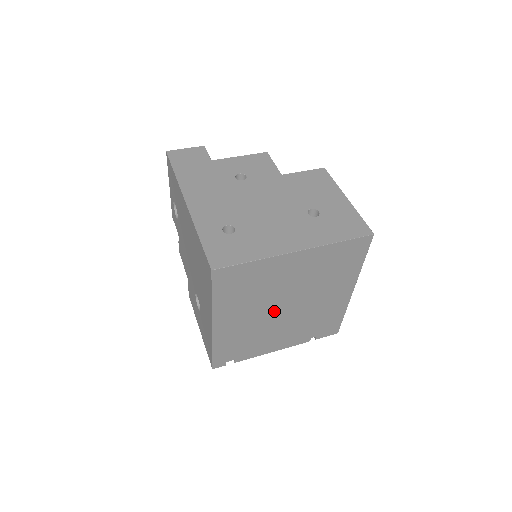
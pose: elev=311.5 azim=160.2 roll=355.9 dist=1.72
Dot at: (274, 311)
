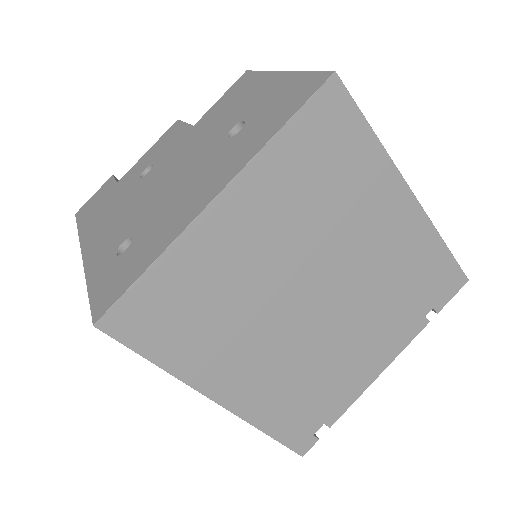
Dot at: (300, 317)
